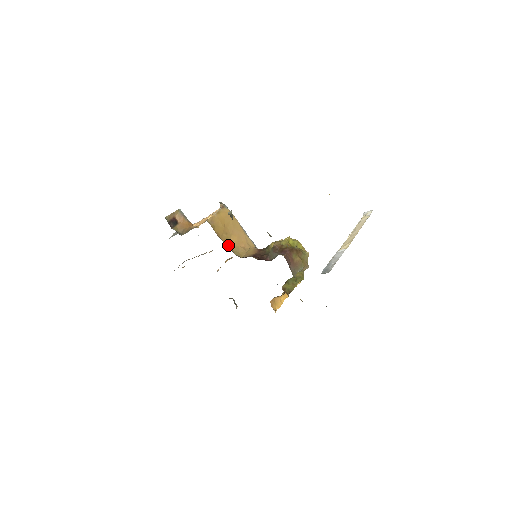
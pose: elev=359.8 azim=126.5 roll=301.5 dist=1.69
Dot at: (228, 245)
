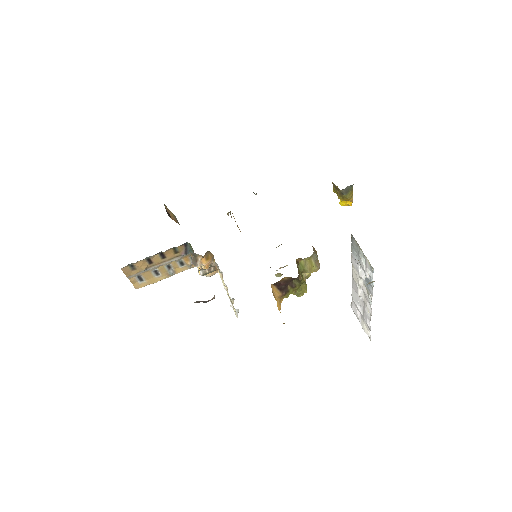
Dot at: occluded
